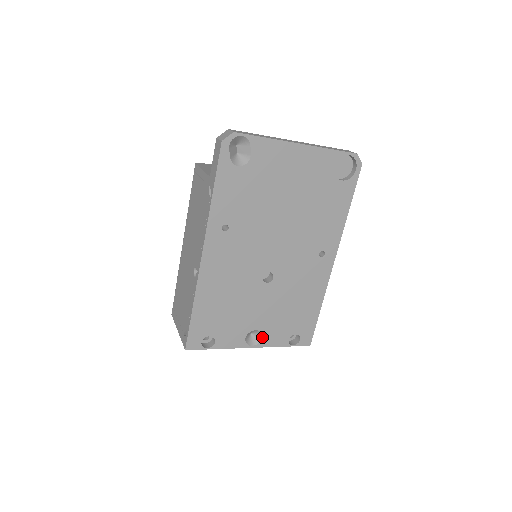
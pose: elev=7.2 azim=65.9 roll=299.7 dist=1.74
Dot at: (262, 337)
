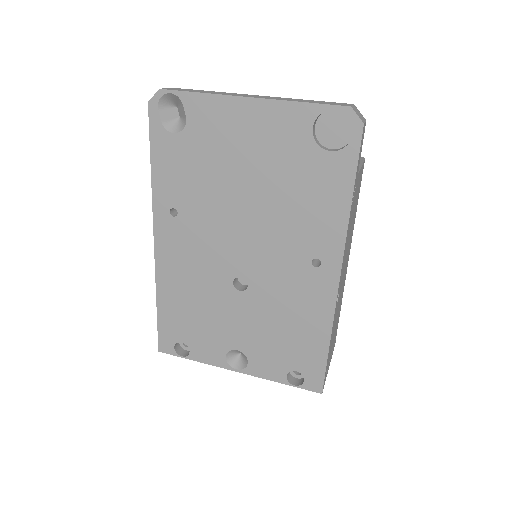
Dot at: (248, 362)
